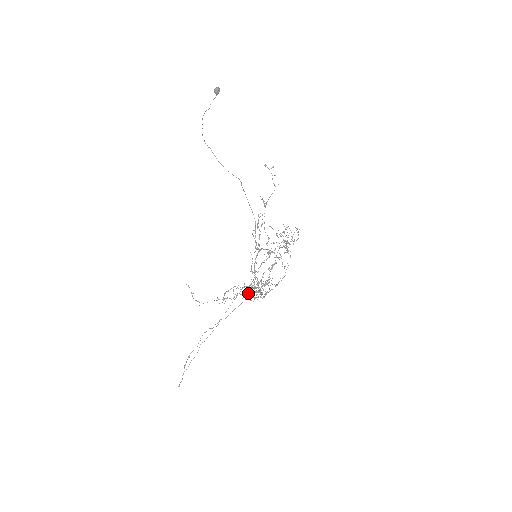
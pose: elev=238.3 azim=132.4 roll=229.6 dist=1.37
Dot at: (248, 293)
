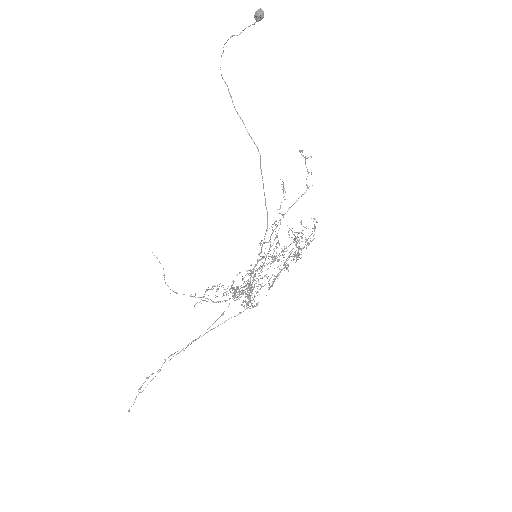
Dot at: (235, 292)
